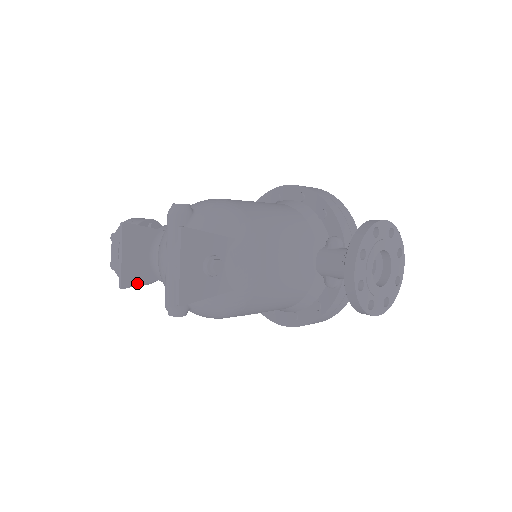
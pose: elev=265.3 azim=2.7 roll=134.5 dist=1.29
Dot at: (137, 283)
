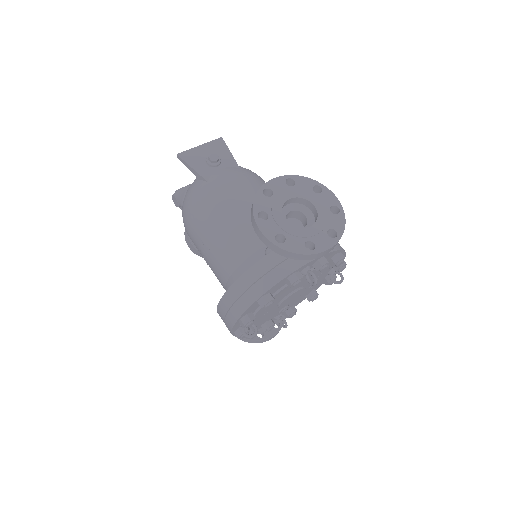
Dot at: occluded
